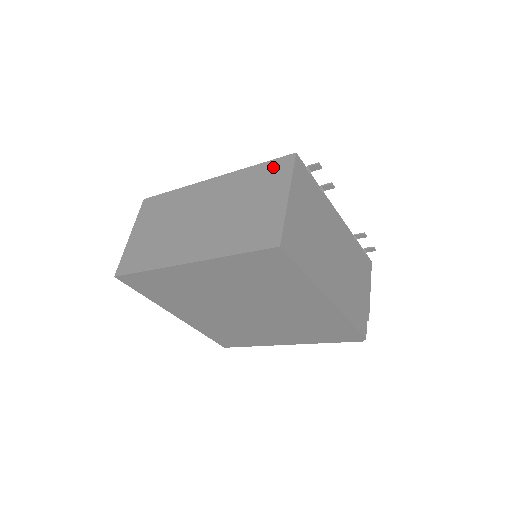
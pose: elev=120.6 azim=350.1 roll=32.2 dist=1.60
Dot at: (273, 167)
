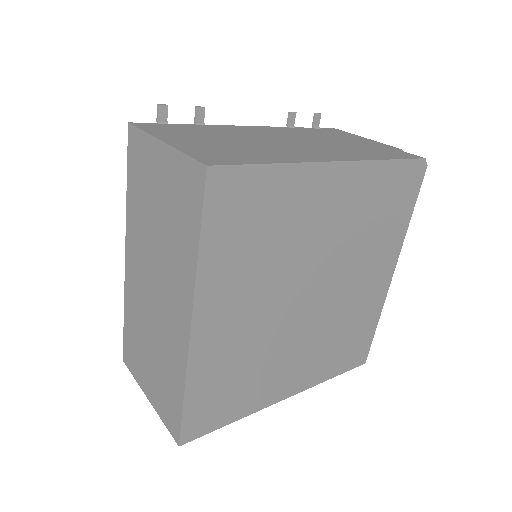
Dot at: (133, 160)
